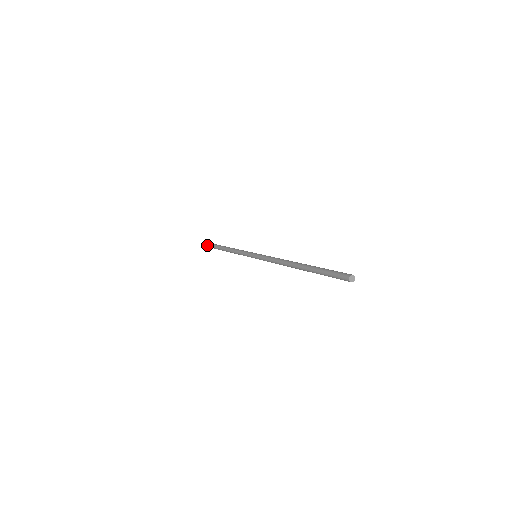
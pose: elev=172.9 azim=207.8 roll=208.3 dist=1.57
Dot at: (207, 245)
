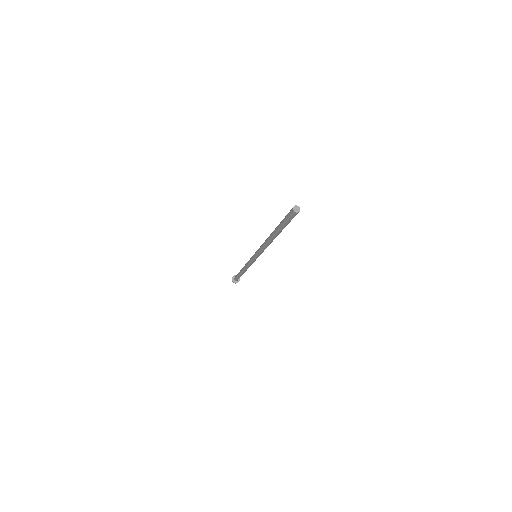
Dot at: (235, 277)
